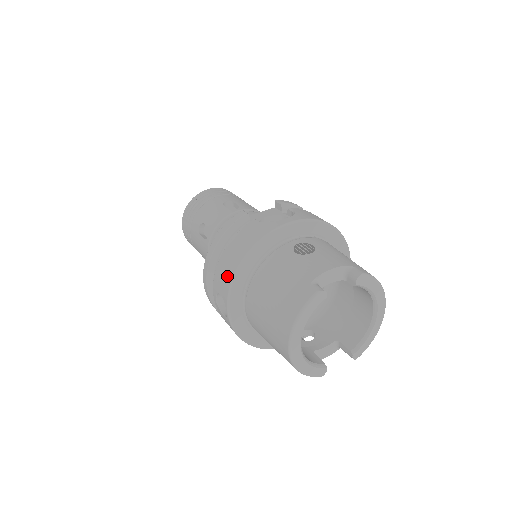
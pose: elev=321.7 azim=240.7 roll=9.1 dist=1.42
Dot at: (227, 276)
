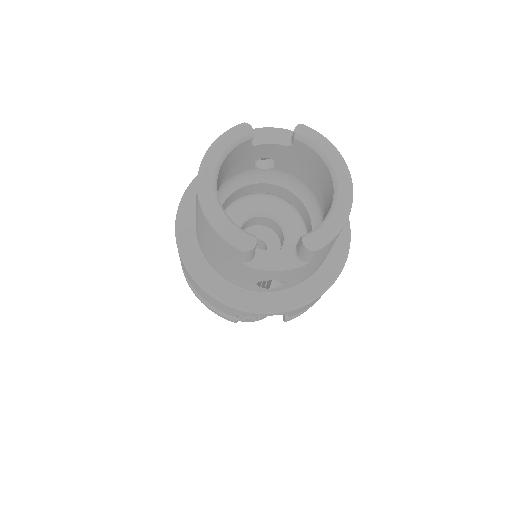
Dot at: occluded
